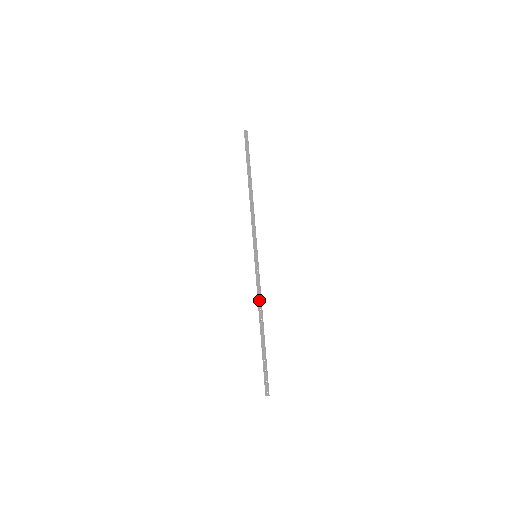
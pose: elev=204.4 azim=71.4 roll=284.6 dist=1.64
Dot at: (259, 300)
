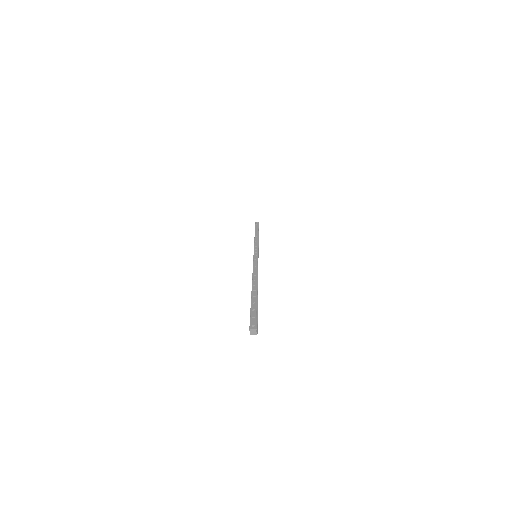
Dot at: (255, 271)
